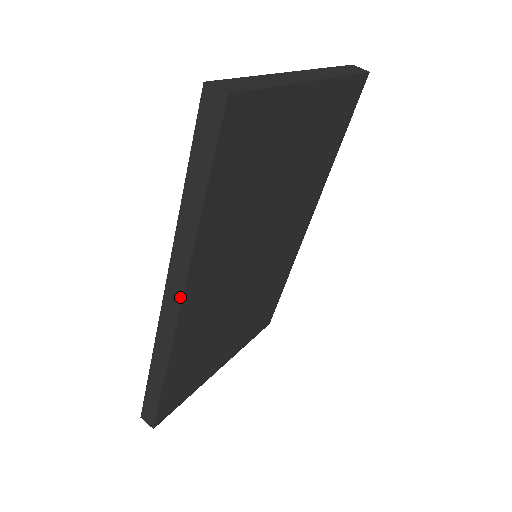
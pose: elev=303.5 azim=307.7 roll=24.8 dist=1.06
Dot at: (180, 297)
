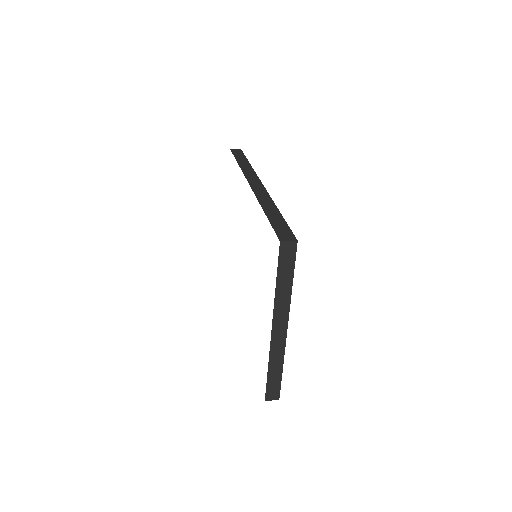
Dot at: (259, 181)
